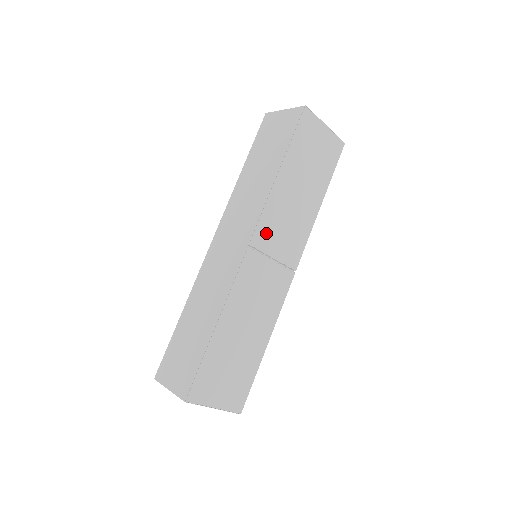
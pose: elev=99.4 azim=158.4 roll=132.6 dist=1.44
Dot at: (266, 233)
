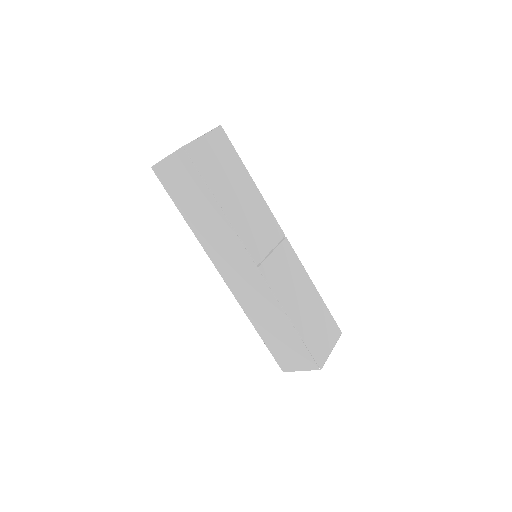
Dot at: (255, 246)
